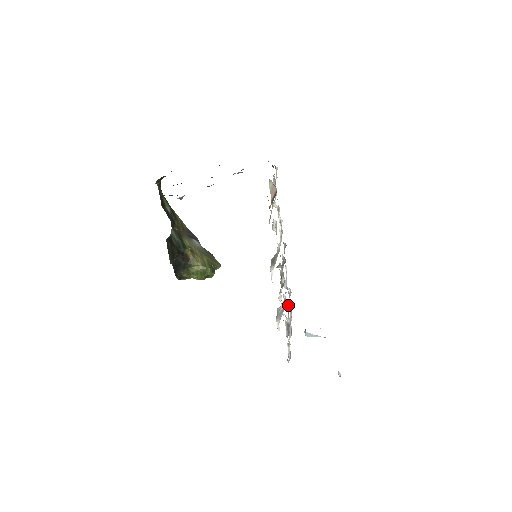
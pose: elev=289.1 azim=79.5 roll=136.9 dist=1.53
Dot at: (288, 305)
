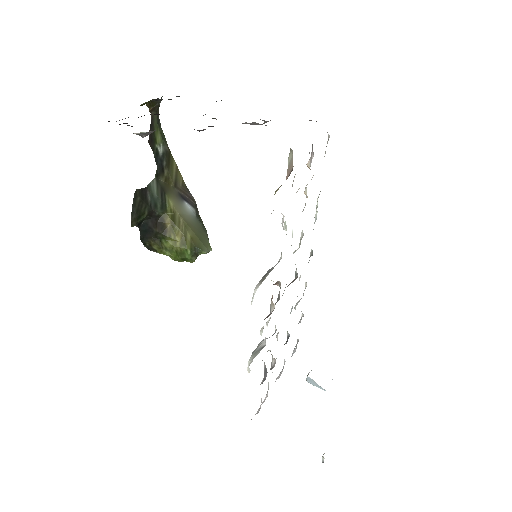
Dot at: (287, 336)
